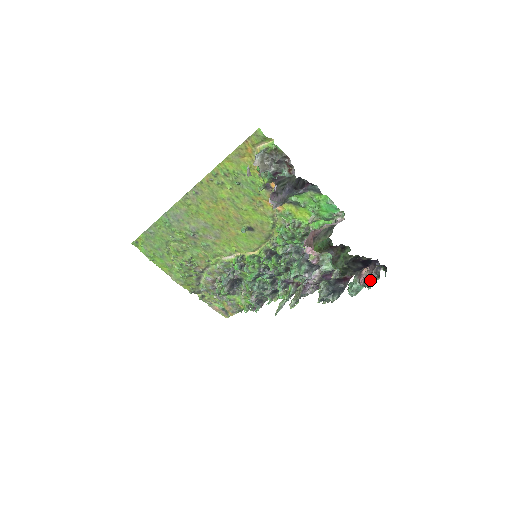
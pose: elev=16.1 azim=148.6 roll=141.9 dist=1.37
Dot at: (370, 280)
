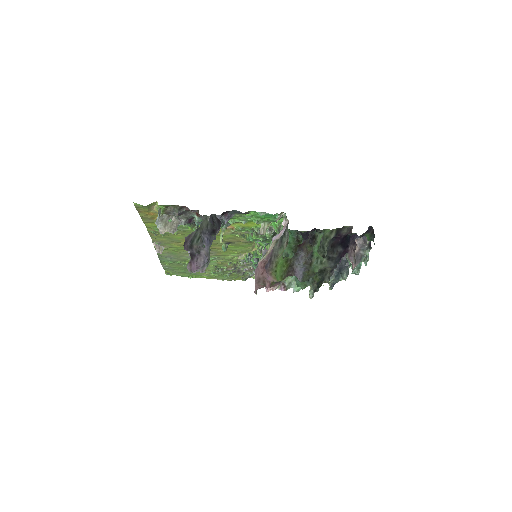
Dot at: (362, 254)
